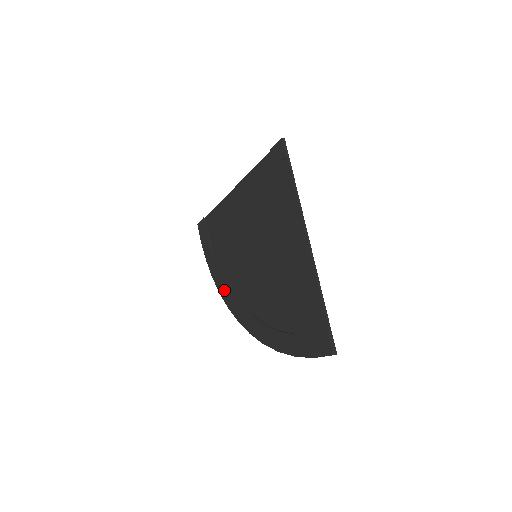
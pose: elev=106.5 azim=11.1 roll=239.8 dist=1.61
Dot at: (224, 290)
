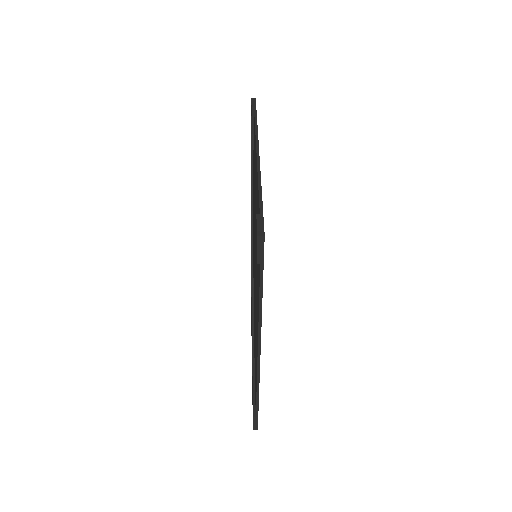
Dot at: occluded
